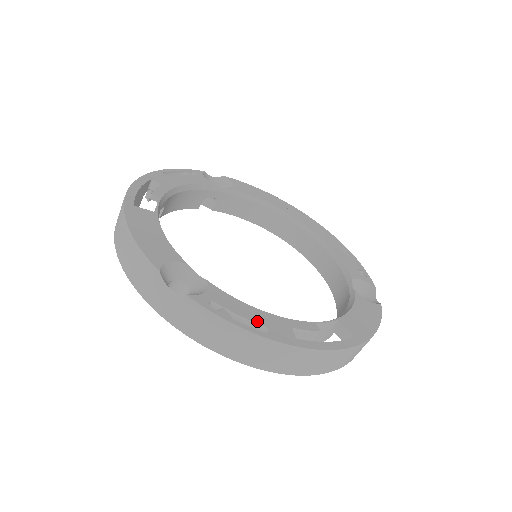
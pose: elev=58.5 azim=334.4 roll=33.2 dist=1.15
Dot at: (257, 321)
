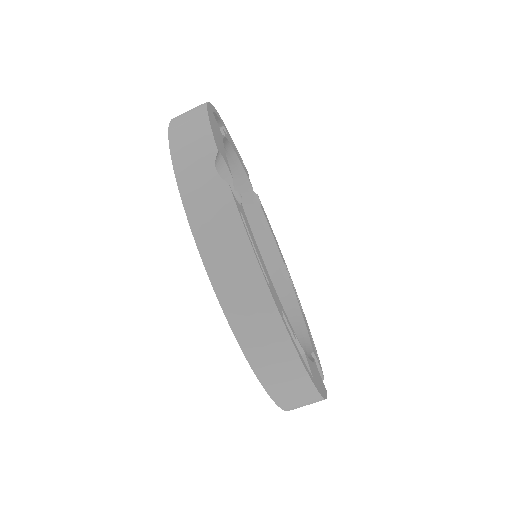
Dot at: (264, 269)
